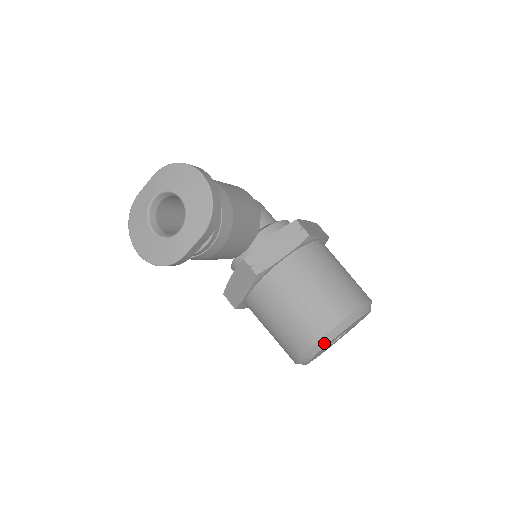
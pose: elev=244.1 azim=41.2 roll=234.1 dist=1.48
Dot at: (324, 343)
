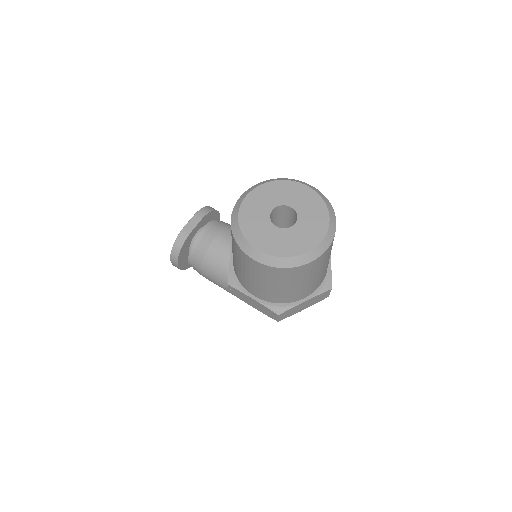
Dot at: (245, 196)
